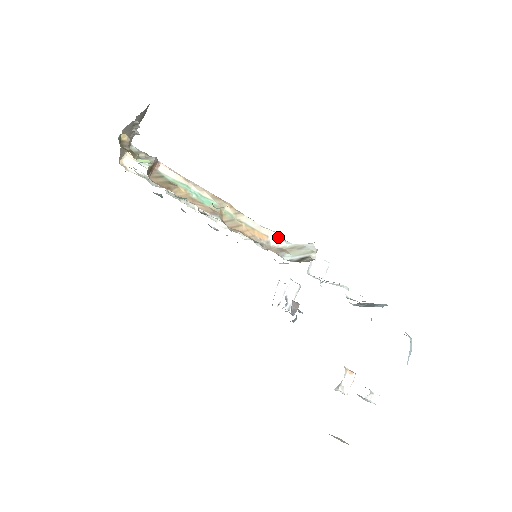
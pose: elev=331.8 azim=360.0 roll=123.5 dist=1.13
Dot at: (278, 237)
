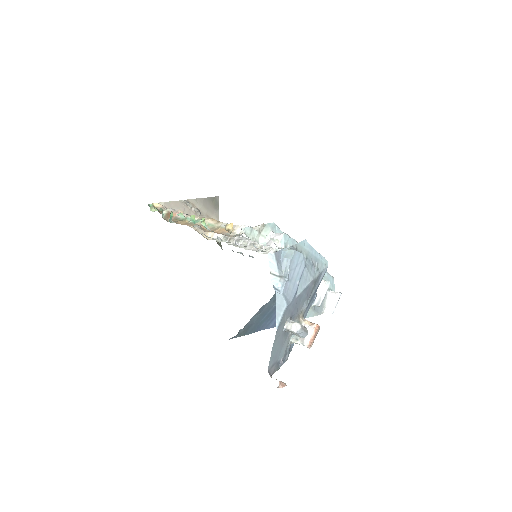
Dot at: occluded
